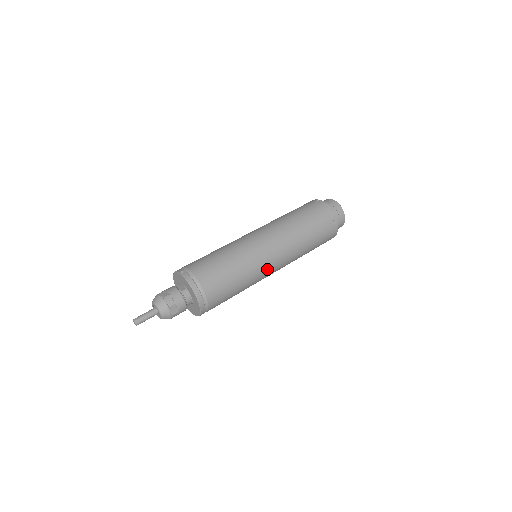
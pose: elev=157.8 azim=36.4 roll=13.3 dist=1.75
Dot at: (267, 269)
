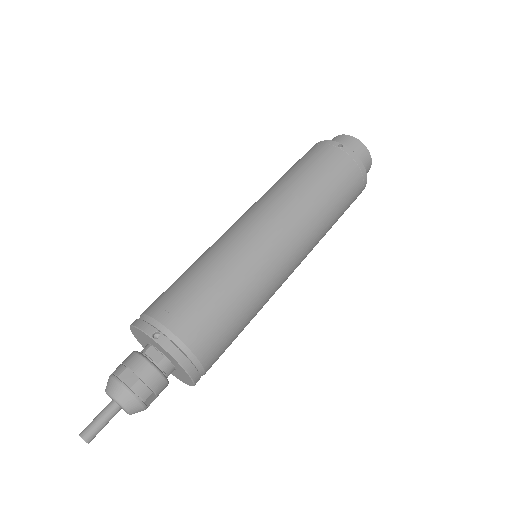
Dot at: (281, 284)
